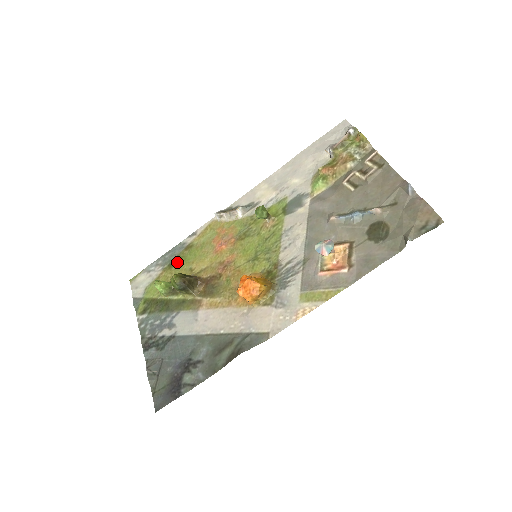
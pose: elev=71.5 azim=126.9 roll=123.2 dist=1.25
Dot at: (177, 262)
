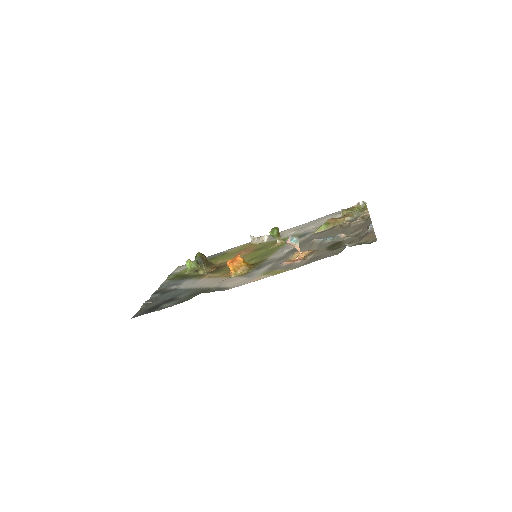
Dot at: (211, 260)
